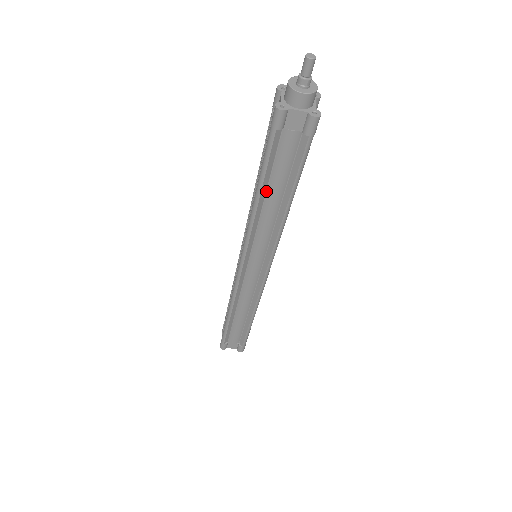
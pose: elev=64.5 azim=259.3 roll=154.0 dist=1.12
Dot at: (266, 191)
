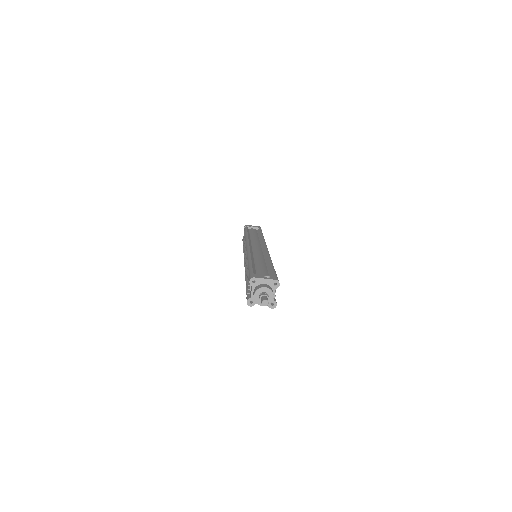
Dot at: occluded
